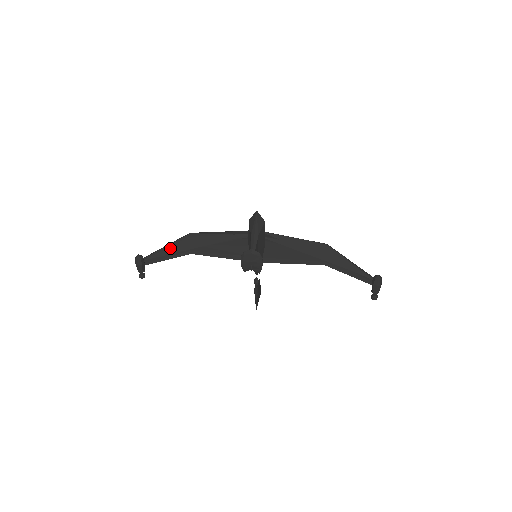
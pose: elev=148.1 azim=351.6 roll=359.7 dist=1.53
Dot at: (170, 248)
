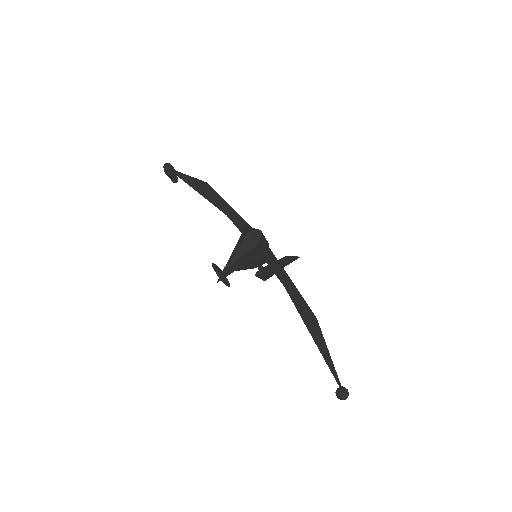
Dot at: (191, 180)
